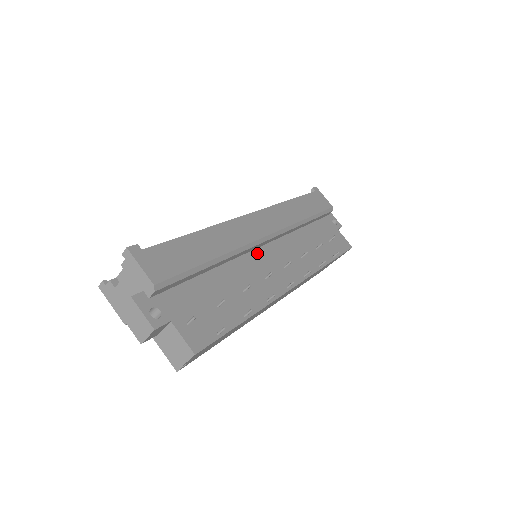
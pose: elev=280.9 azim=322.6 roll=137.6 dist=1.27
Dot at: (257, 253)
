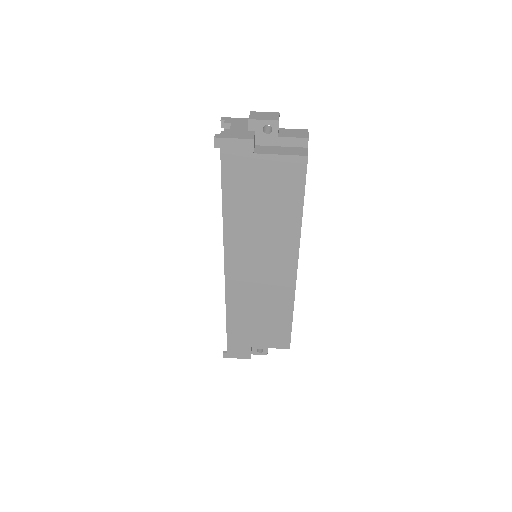
Dot at: occluded
